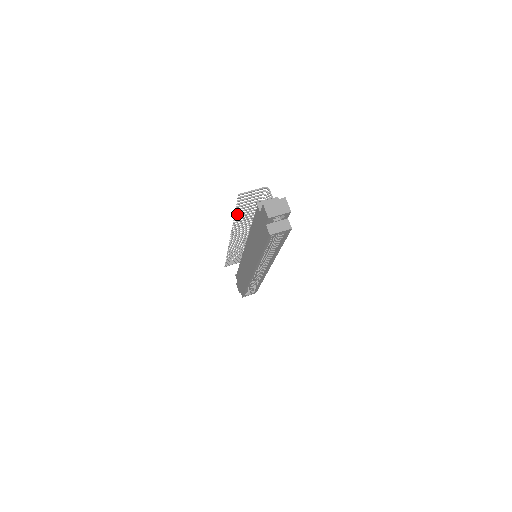
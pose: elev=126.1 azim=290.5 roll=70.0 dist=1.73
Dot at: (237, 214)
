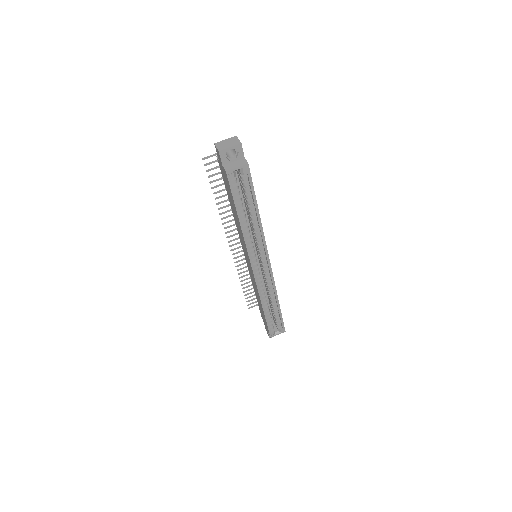
Dot at: (217, 197)
